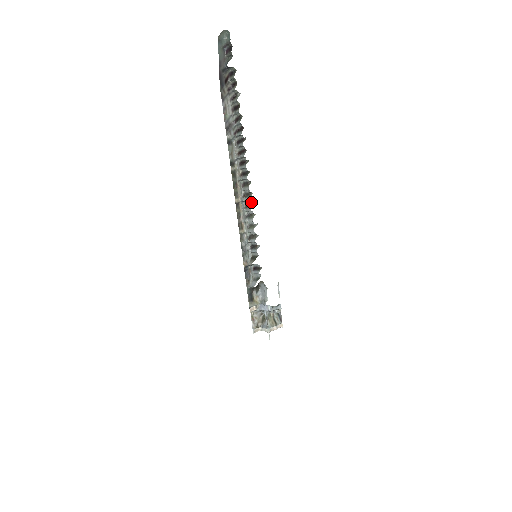
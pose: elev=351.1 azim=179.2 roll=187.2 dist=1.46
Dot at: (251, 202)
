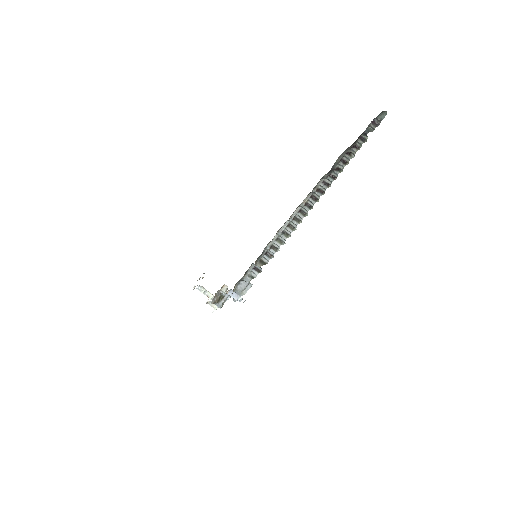
Dot at: (296, 227)
